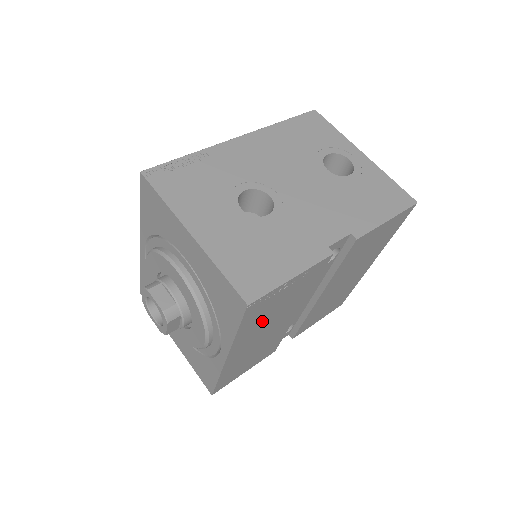
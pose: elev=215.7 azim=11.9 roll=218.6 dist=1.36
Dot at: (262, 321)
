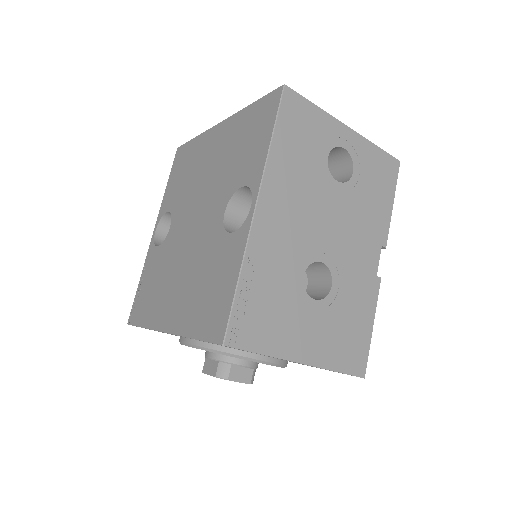
Dot at: occluded
